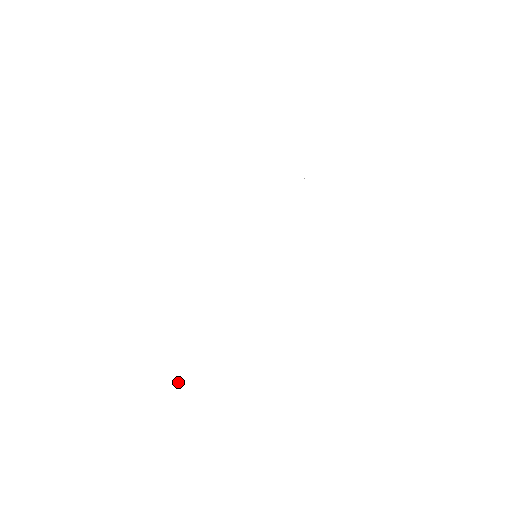
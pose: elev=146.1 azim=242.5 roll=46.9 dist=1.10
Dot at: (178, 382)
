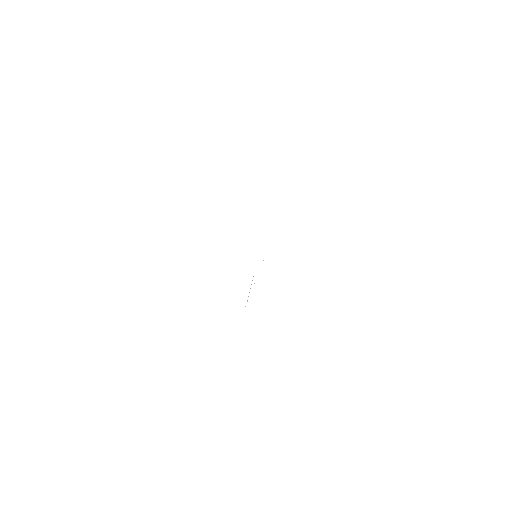
Dot at: occluded
